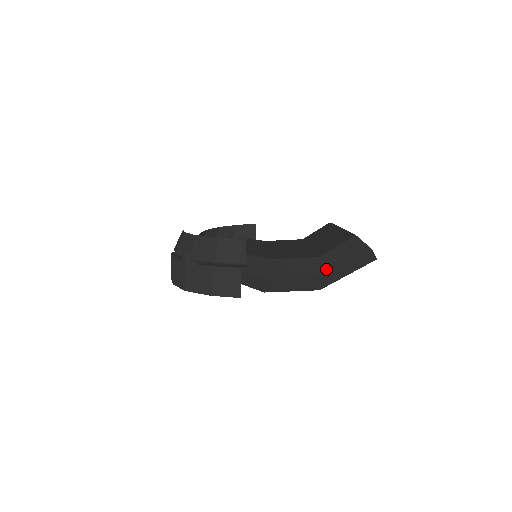
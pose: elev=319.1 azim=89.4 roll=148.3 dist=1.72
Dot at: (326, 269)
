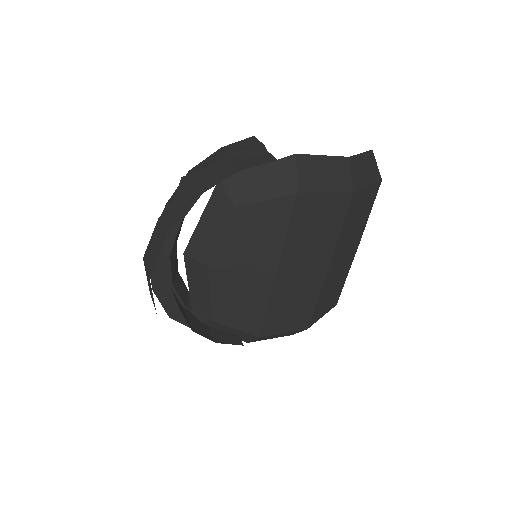
Dot at: occluded
